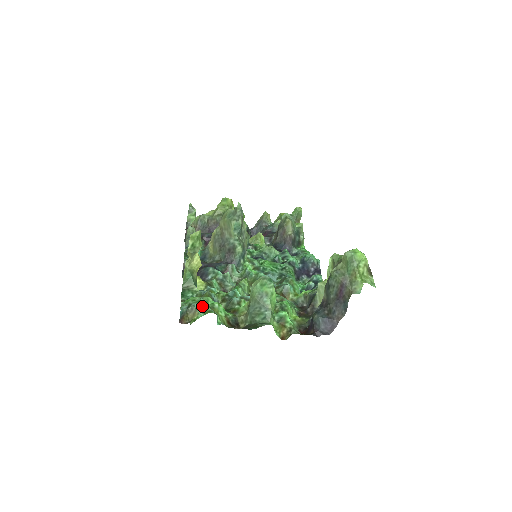
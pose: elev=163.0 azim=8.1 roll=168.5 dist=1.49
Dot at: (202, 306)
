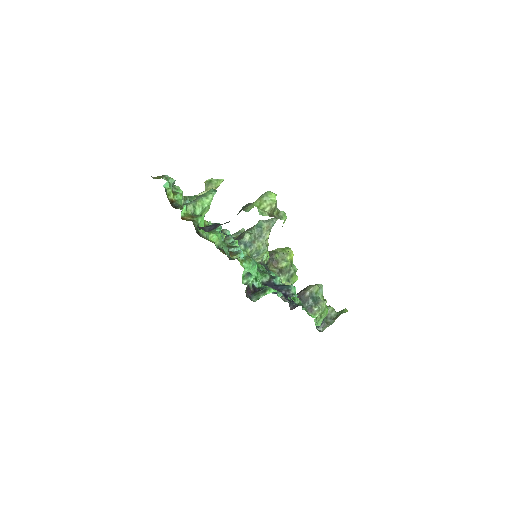
Dot at: (170, 179)
